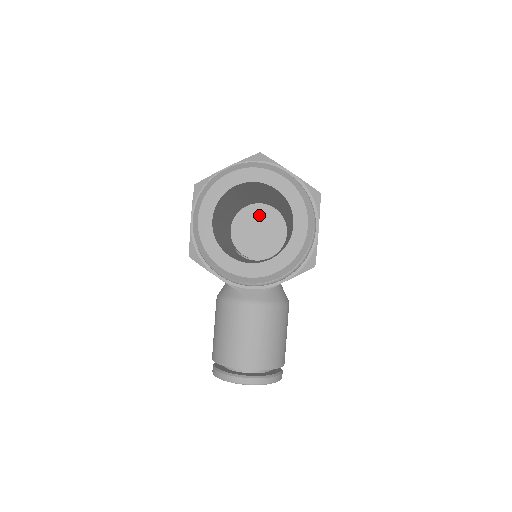
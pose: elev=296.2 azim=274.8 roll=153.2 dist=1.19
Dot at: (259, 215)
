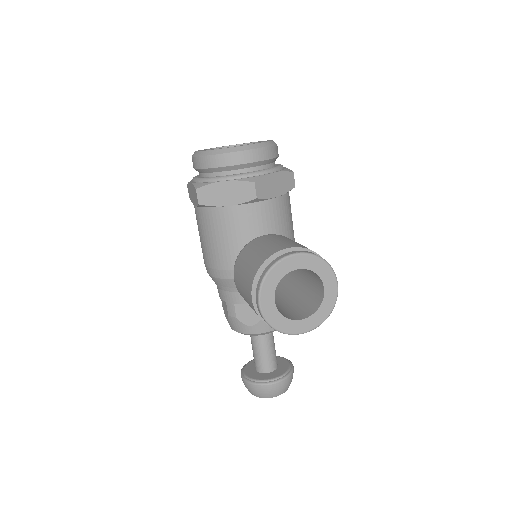
Dot at: occluded
